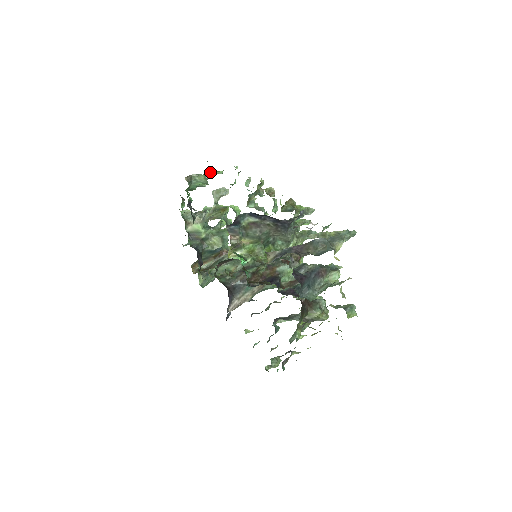
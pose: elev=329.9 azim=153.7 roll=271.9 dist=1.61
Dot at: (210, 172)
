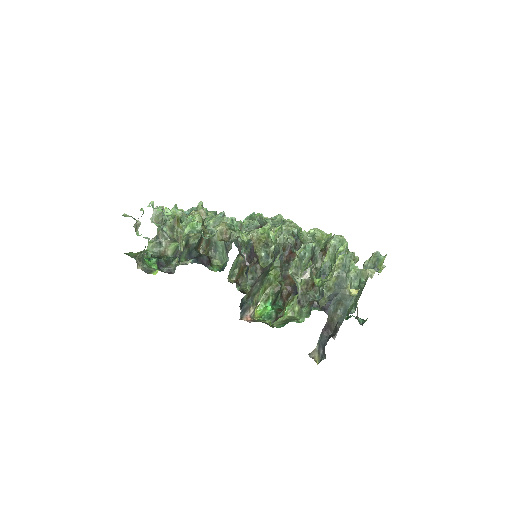
Dot at: (135, 223)
